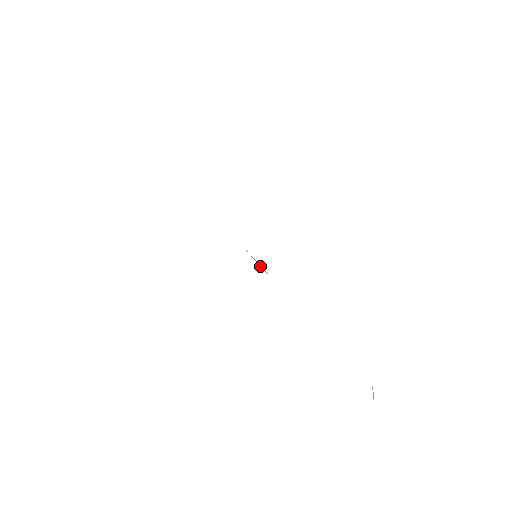
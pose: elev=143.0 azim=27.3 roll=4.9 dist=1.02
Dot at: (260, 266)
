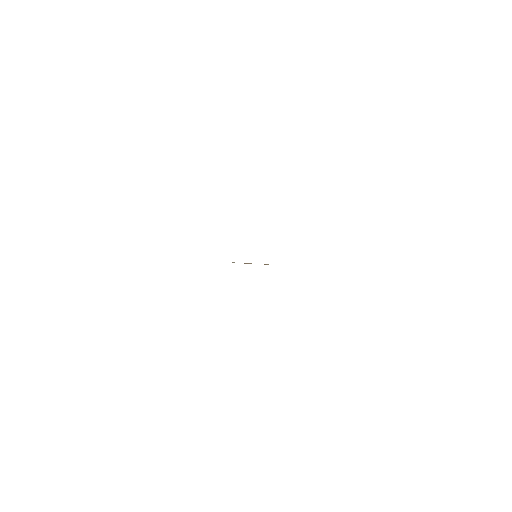
Dot at: occluded
